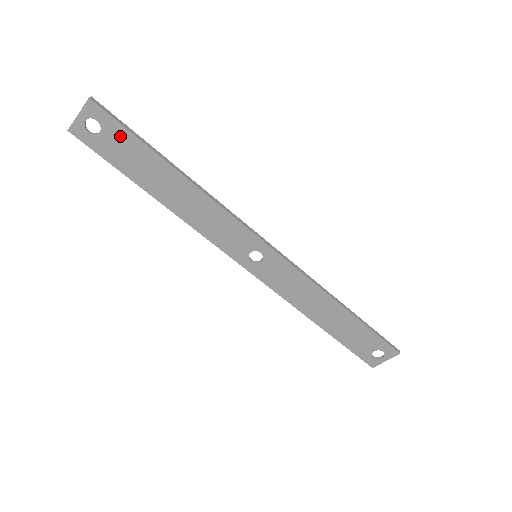
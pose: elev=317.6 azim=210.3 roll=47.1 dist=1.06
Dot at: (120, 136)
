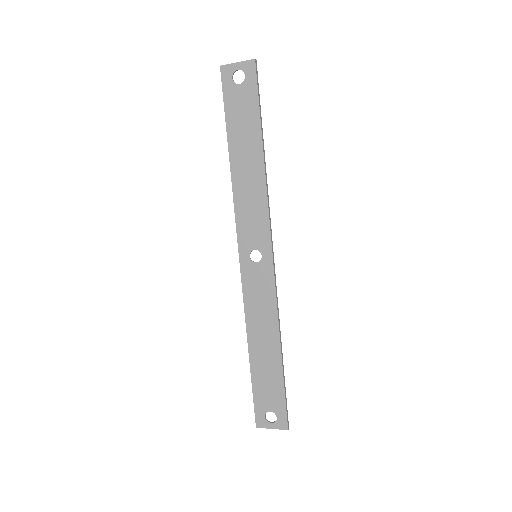
Dot at: (250, 97)
